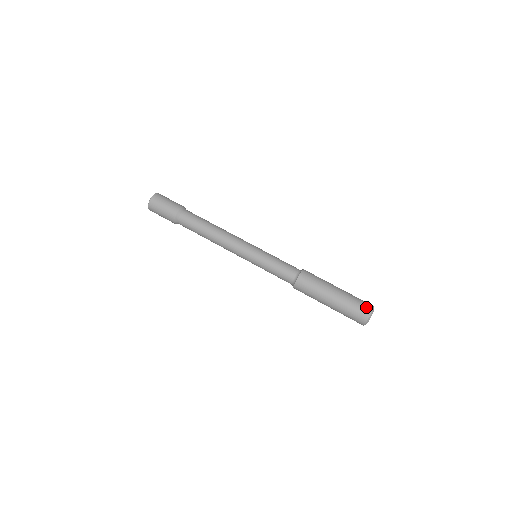
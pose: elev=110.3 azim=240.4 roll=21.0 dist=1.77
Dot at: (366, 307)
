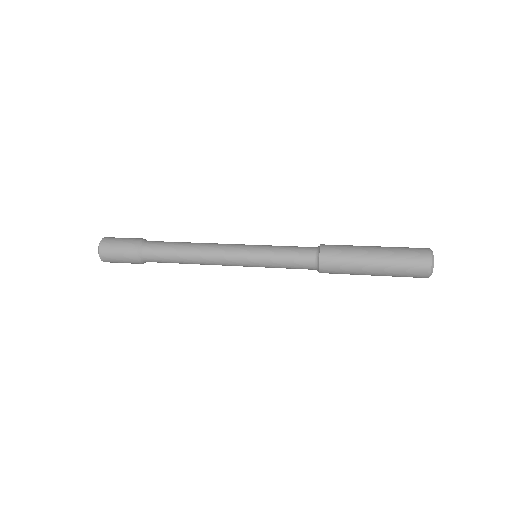
Dot at: occluded
